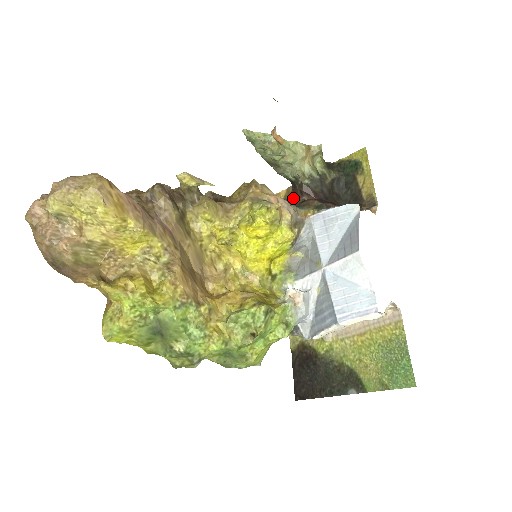
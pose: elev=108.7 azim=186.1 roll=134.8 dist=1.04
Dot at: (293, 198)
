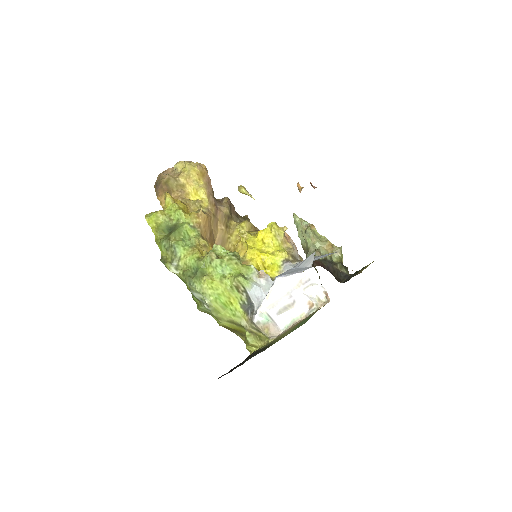
Dot at: occluded
